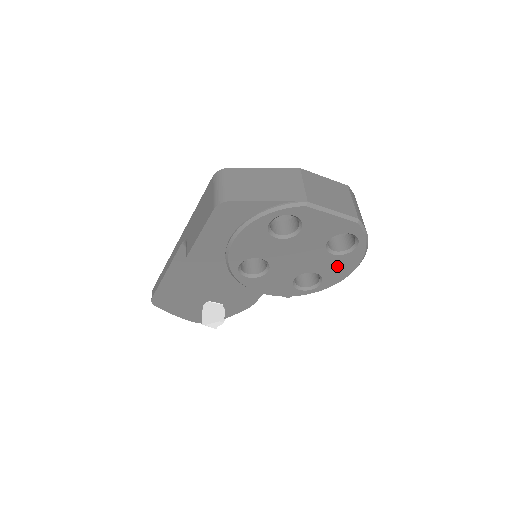
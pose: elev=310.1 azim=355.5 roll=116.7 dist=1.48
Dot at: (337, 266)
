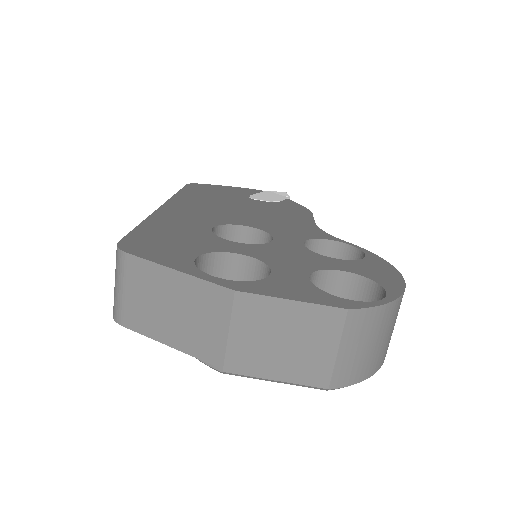
Dot at: occluded
